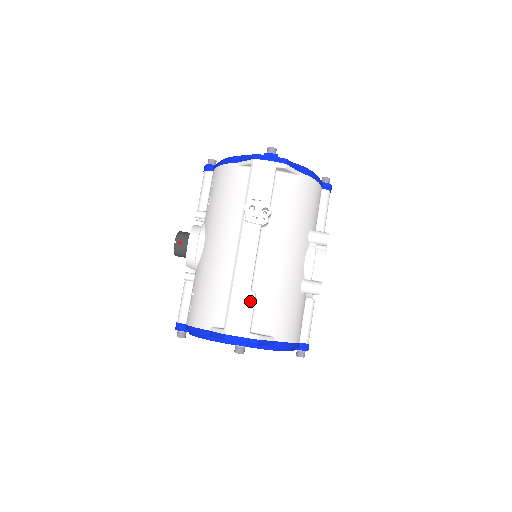
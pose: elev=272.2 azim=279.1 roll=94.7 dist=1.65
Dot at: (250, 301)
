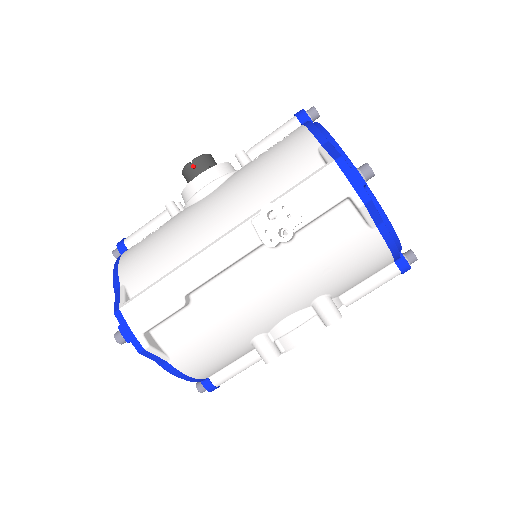
Dot at: (173, 306)
